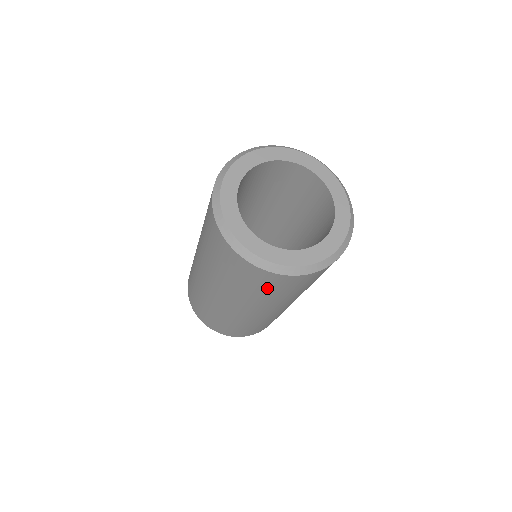
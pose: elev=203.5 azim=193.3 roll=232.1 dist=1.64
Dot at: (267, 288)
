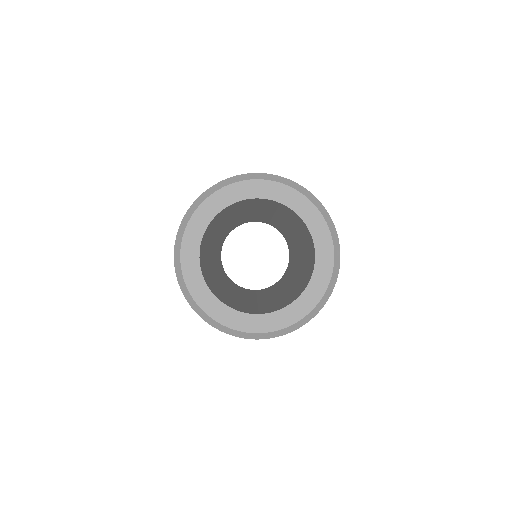
Dot at: occluded
